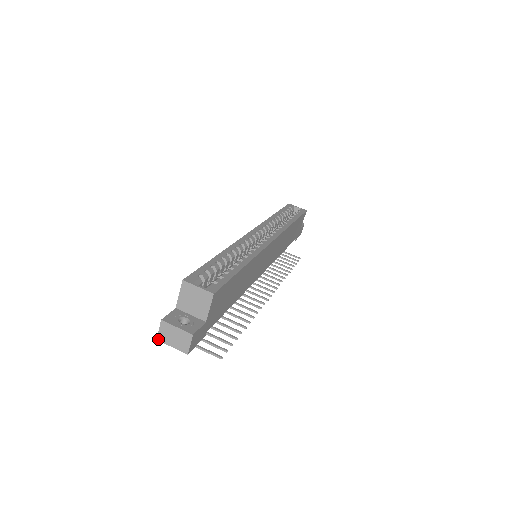
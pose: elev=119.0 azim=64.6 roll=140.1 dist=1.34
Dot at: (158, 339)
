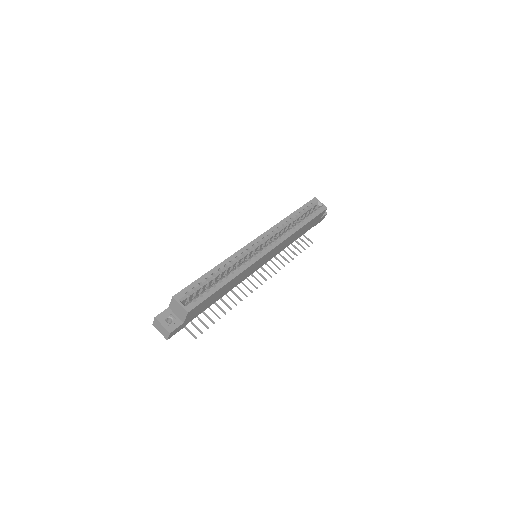
Dot at: (153, 325)
